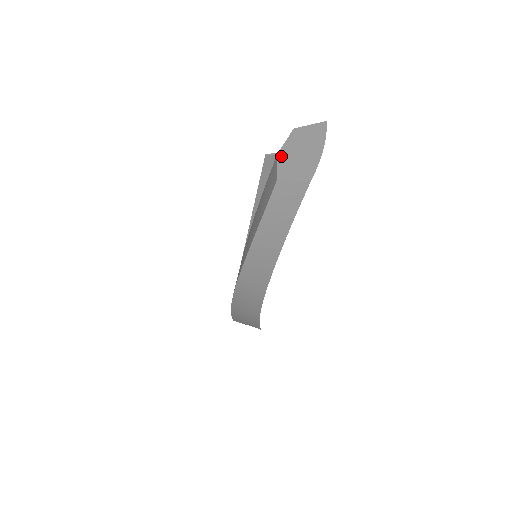
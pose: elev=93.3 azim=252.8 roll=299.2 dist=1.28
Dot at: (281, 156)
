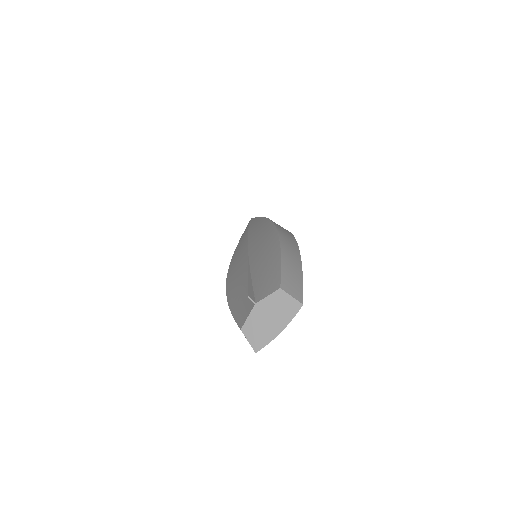
Dot at: (255, 310)
